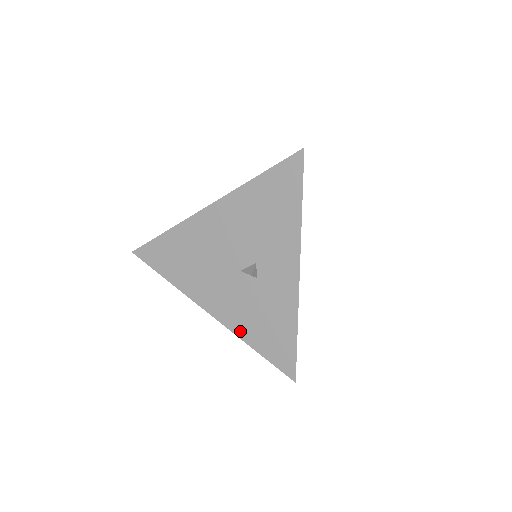
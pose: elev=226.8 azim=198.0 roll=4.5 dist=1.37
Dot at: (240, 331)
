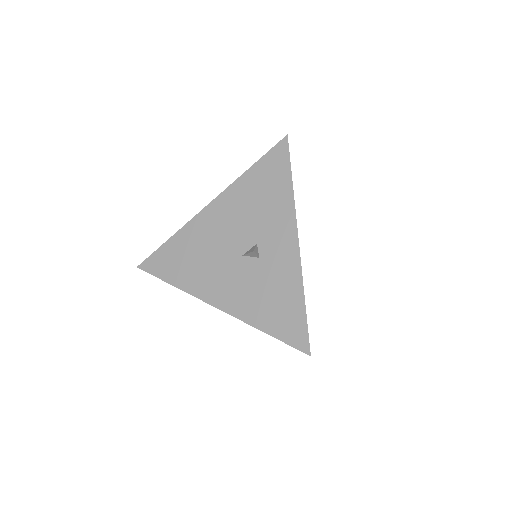
Dot at: (248, 316)
